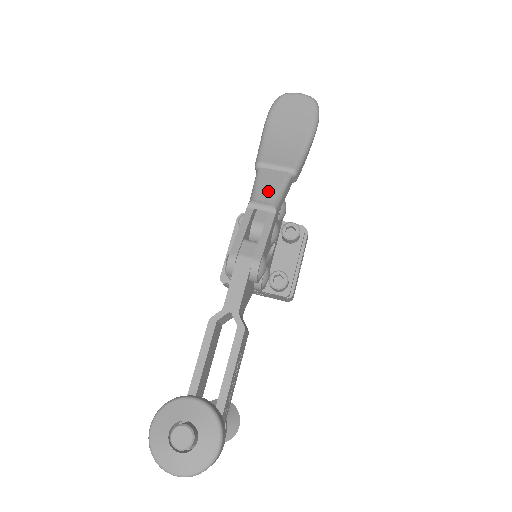
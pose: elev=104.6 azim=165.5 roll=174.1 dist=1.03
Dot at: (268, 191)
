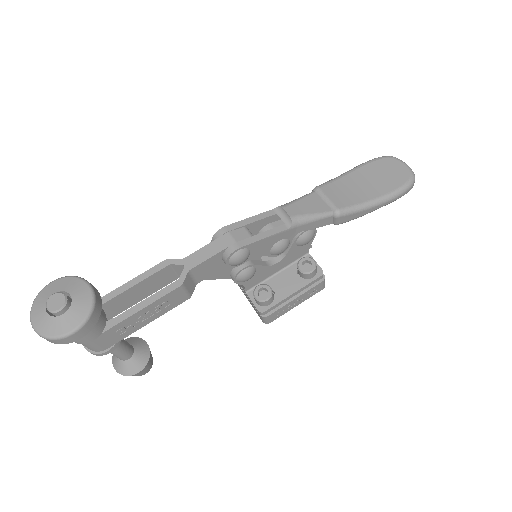
Dot at: (300, 209)
